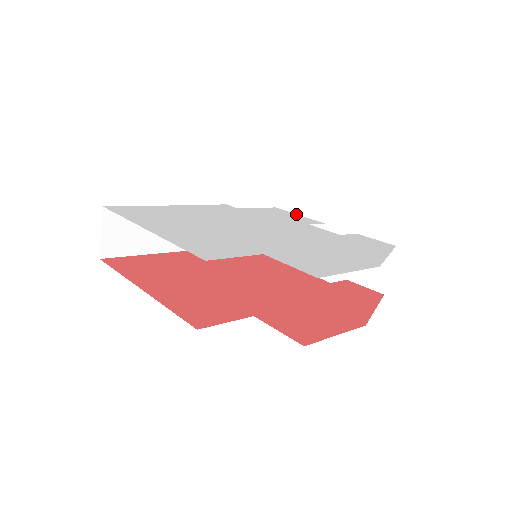
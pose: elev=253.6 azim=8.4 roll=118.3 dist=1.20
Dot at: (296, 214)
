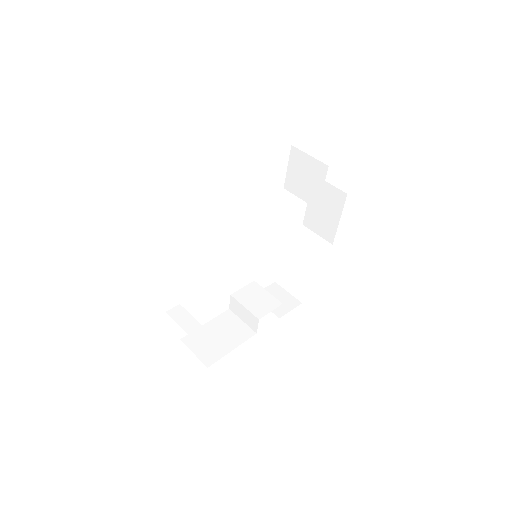
Dot at: occluded
